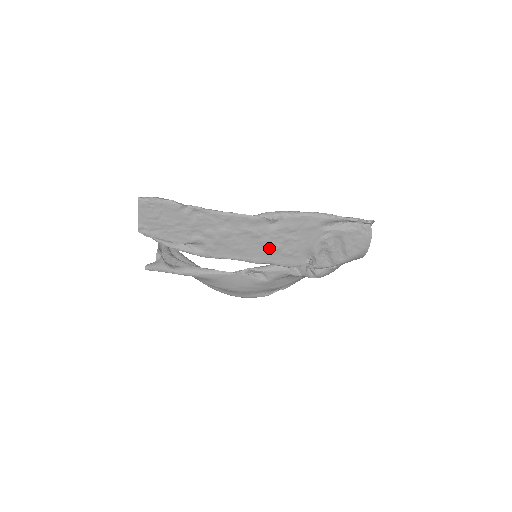
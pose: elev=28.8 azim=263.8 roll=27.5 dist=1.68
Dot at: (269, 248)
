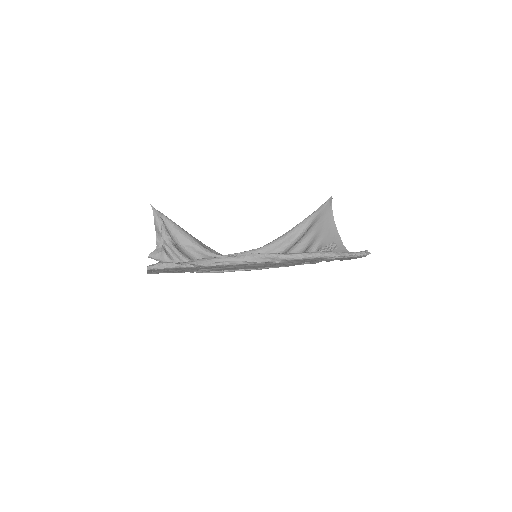
Dot at: occluded
